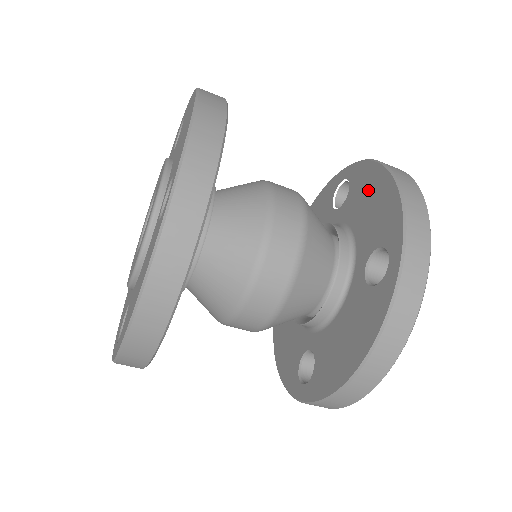
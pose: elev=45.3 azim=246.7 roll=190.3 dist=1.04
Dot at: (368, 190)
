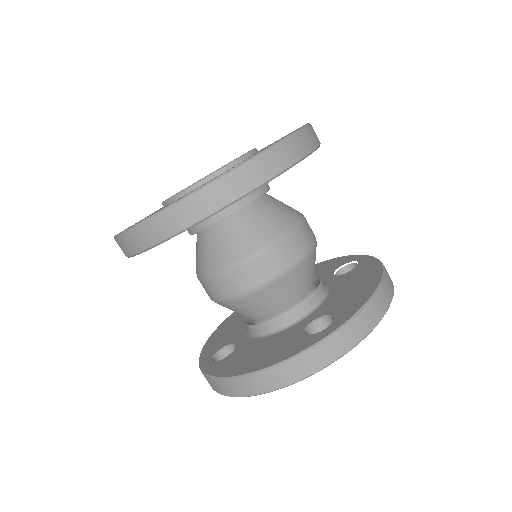
Dot at: (361, 278)
